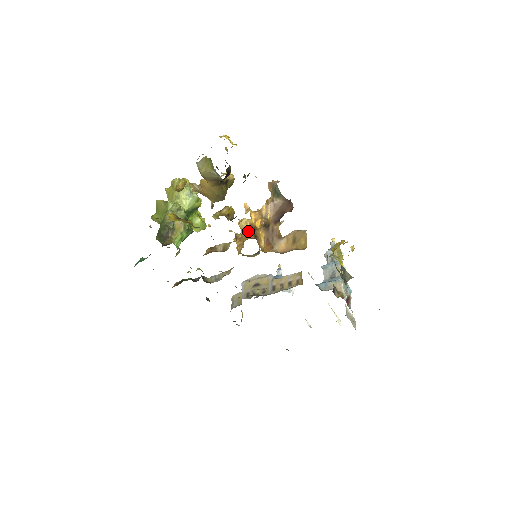
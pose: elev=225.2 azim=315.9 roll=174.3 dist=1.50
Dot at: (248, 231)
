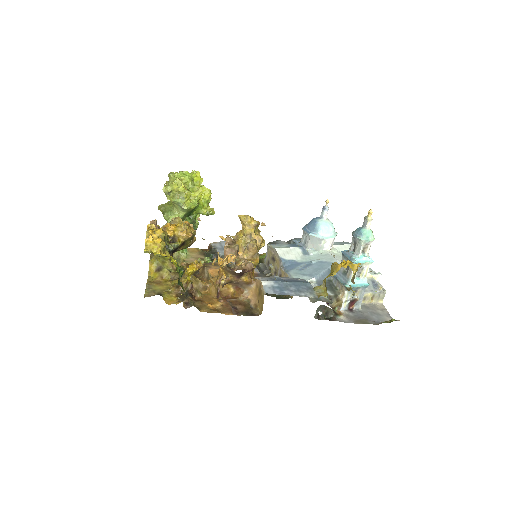
Dot at: (214, 284)
